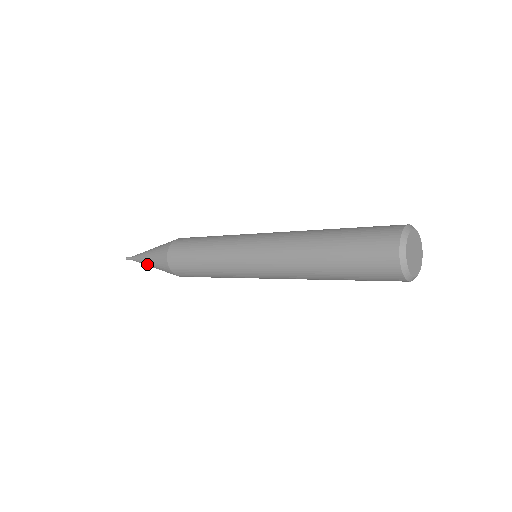
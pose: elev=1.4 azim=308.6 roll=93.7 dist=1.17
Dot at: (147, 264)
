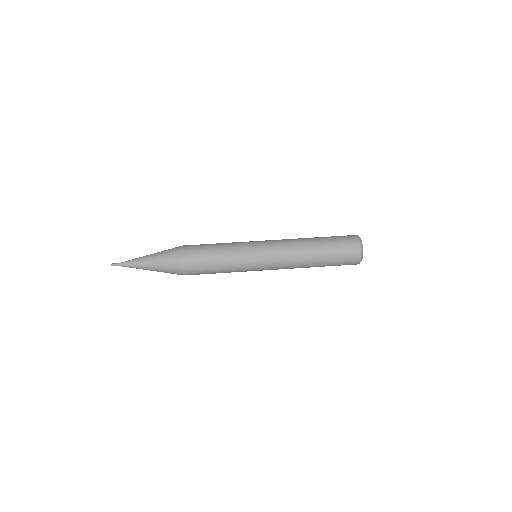
Dot at: occluded
